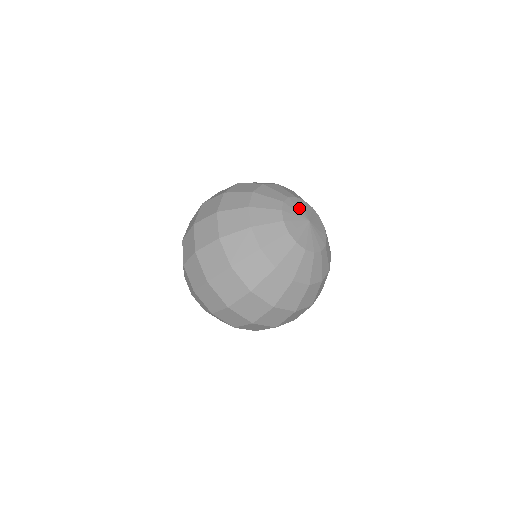
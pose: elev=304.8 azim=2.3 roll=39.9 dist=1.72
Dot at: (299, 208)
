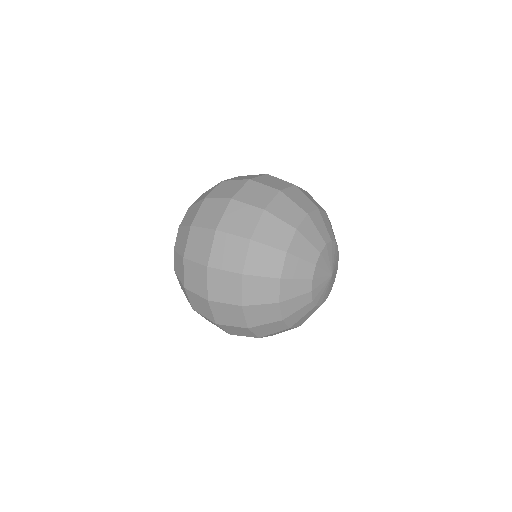
Dot at: (332, 256)
